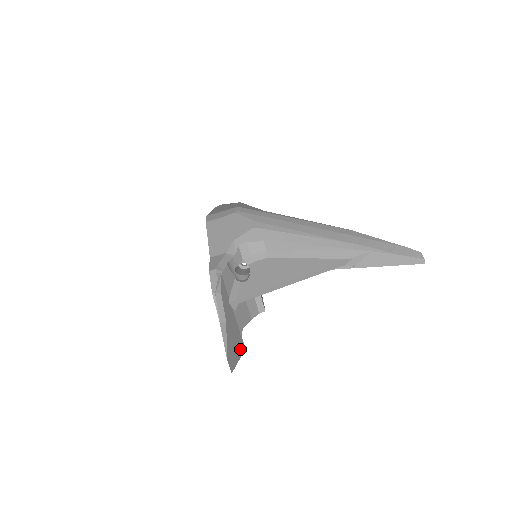
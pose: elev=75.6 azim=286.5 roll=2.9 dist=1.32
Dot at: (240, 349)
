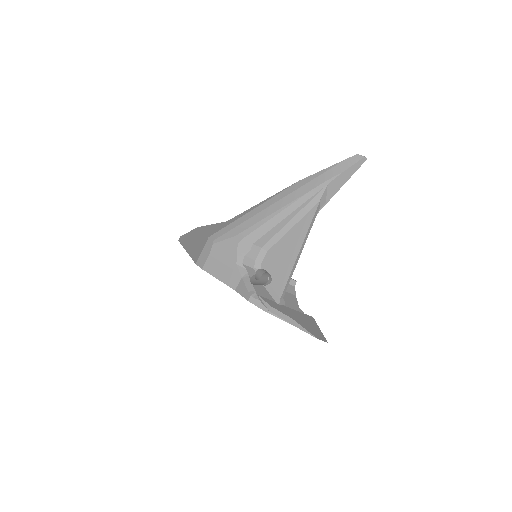
Dot at: (313, 322)
